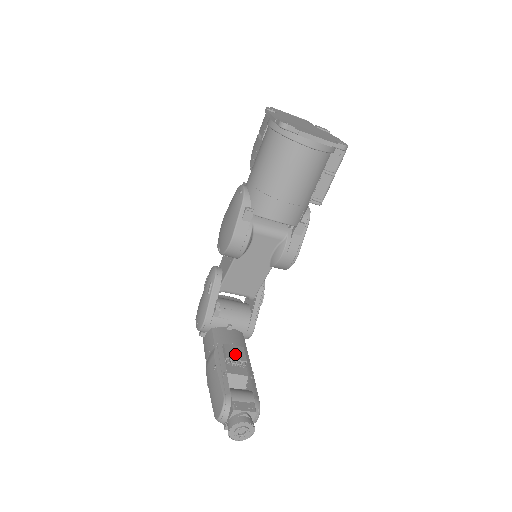
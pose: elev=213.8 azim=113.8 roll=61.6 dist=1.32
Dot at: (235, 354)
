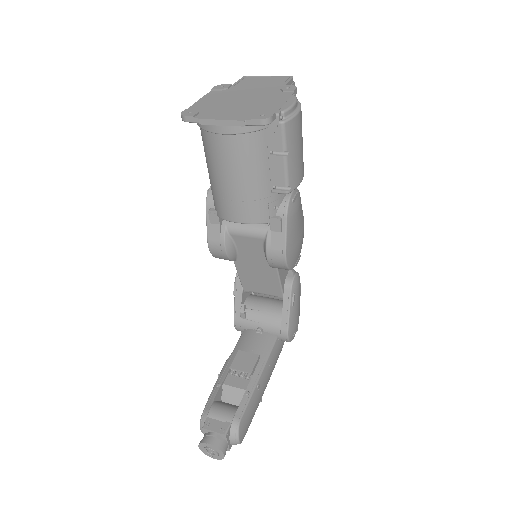
Dot at: (243, 363)
